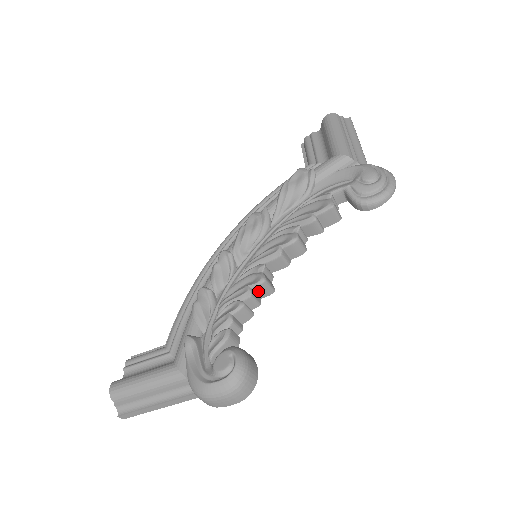
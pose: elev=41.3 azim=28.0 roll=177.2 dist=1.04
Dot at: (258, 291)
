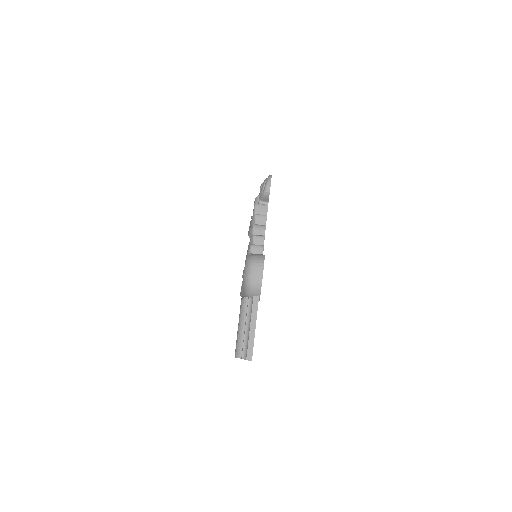
Dot at: (255, 252)
